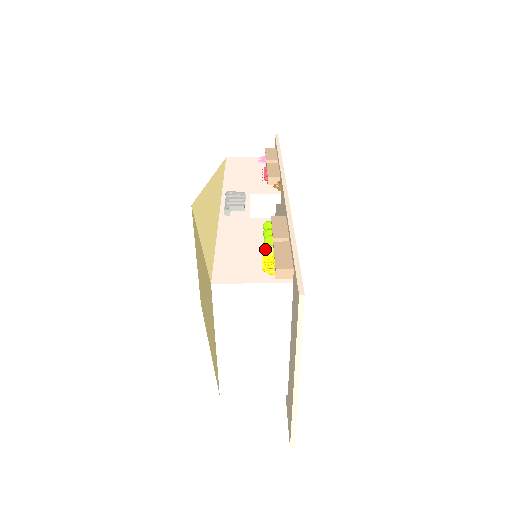
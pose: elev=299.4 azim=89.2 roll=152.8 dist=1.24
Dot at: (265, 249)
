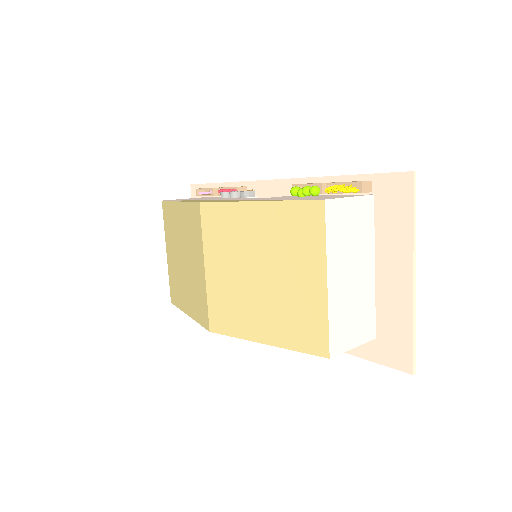
Dot at: (316, 196)
